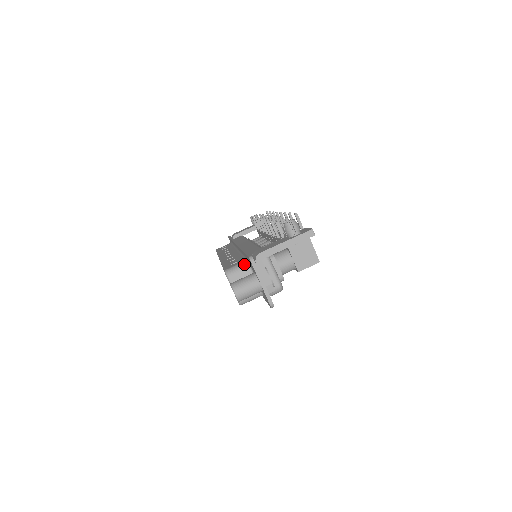
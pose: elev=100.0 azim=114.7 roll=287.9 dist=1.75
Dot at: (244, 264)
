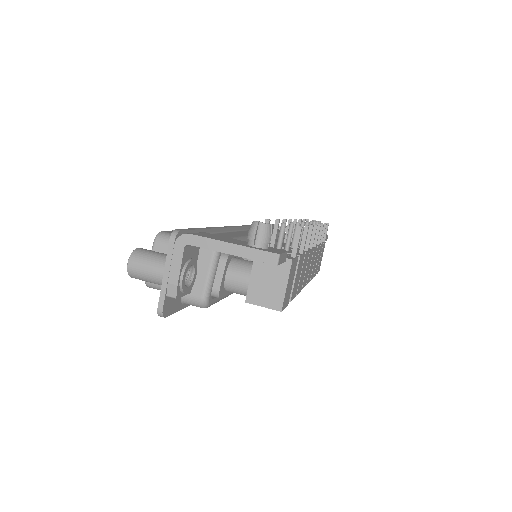
Dot at: occluded
